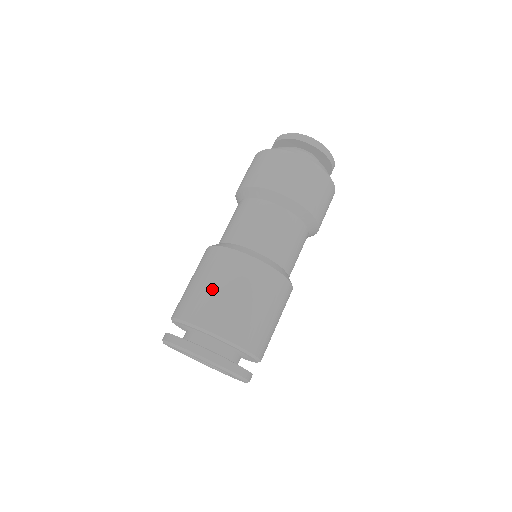
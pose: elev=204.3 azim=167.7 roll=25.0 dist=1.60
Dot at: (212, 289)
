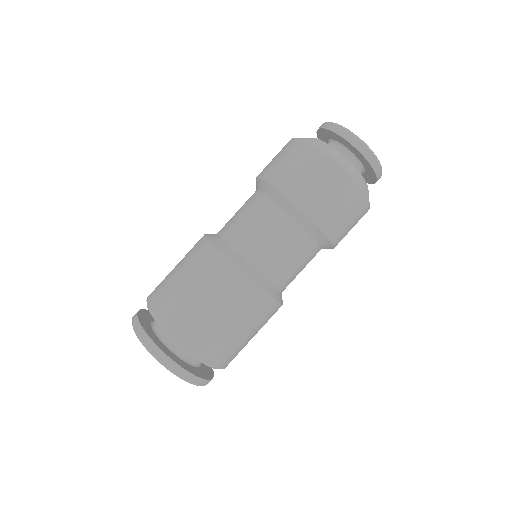
Dot at: (190, 294)
